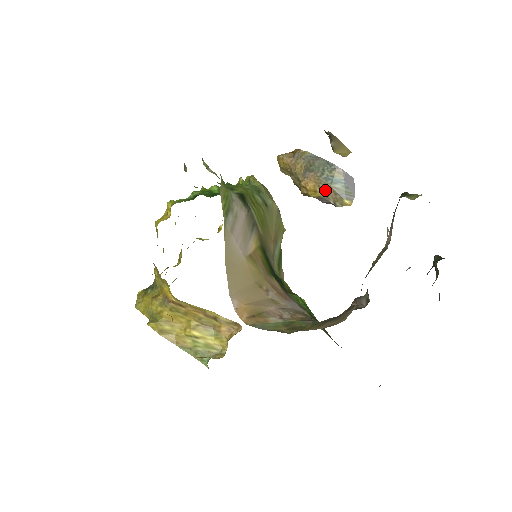
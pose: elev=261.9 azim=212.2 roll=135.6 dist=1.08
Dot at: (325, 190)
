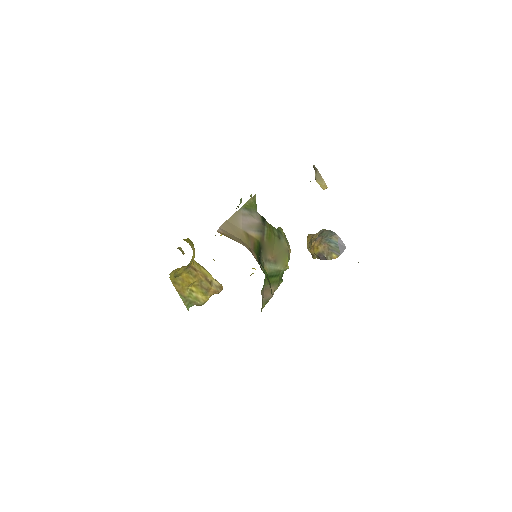
Dot at: (323, 247)
